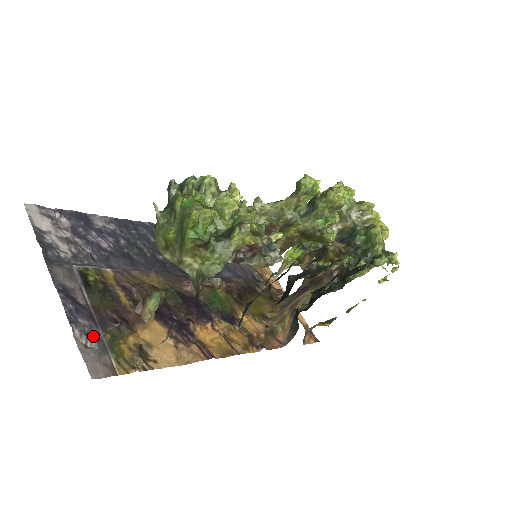
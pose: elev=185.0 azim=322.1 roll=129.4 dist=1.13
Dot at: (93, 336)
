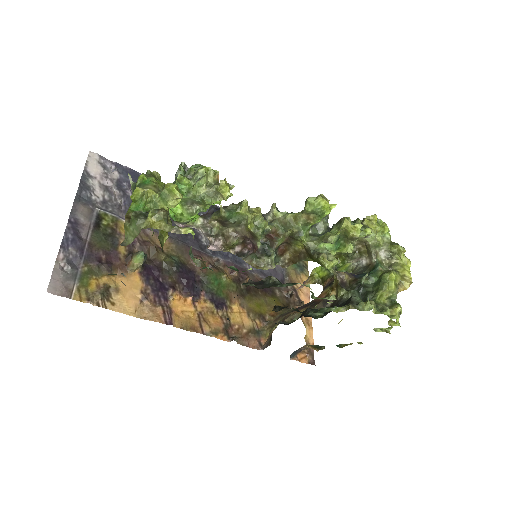
Dot at: (73, 264)
